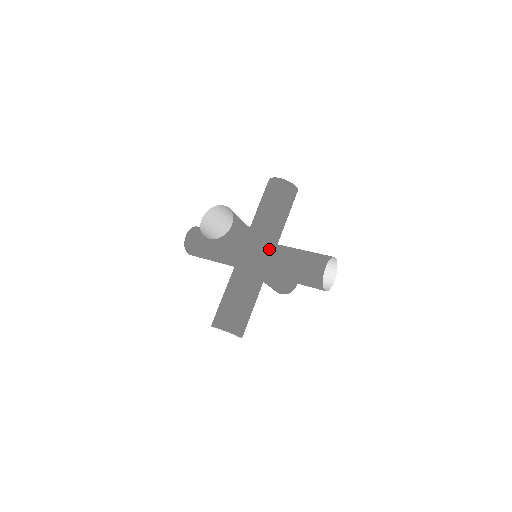
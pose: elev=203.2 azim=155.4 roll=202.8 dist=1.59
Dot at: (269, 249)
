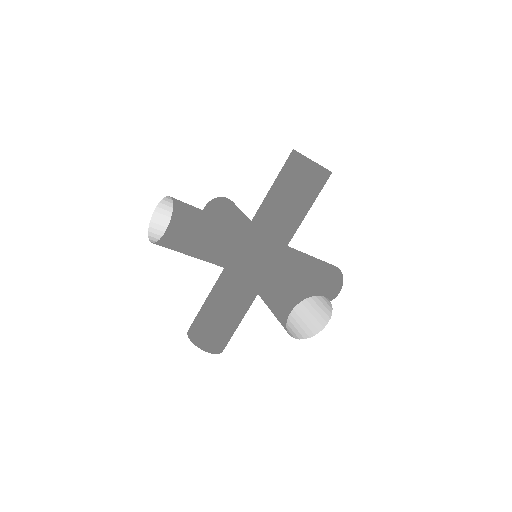
Dot at: occluded
